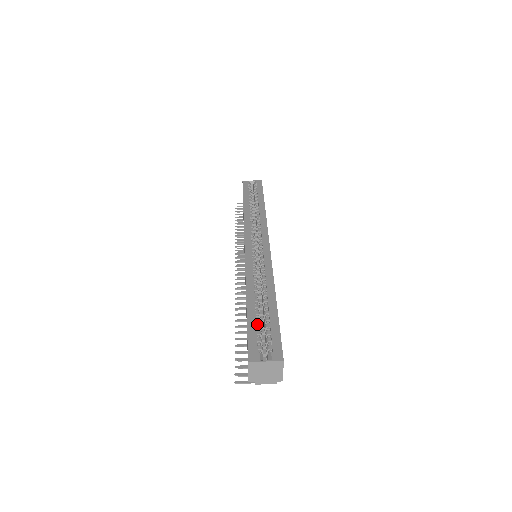
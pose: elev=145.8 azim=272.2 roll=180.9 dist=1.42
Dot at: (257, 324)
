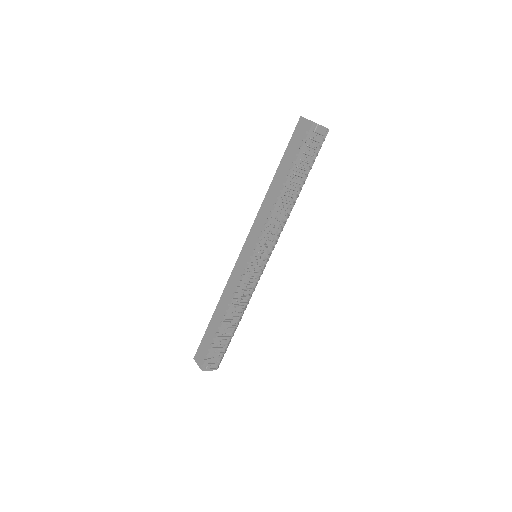
Dot at: occluded
